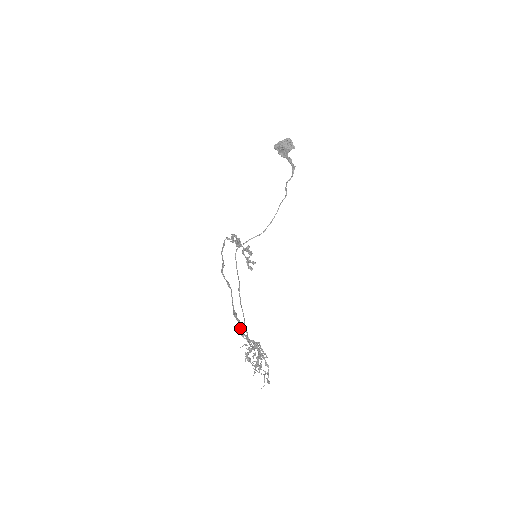
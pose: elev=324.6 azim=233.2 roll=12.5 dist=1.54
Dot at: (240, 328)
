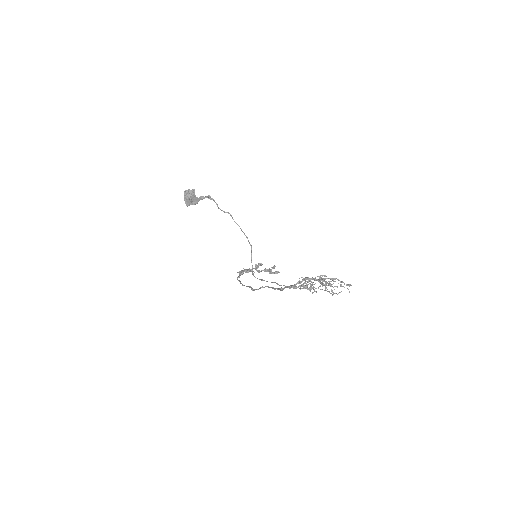
Dot at: (289, 287)
